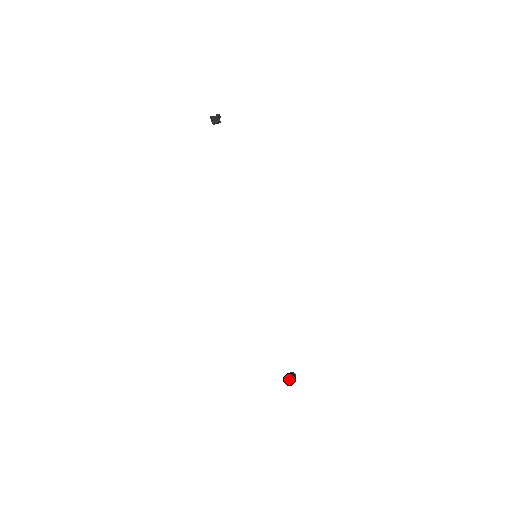
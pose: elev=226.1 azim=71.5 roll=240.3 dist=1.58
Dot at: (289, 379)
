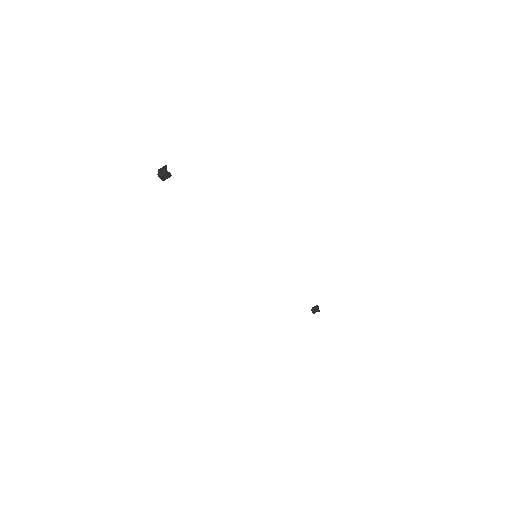
Dot at: occluded
